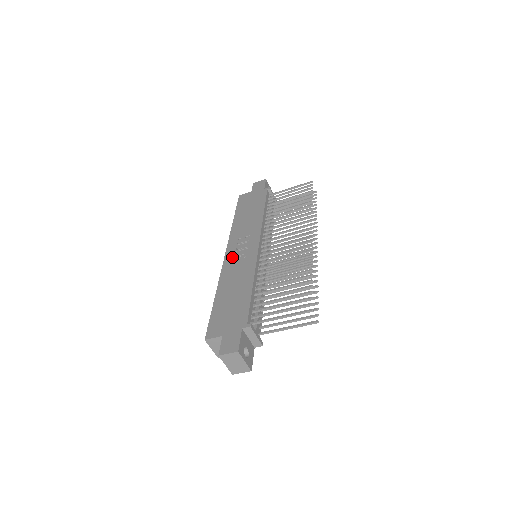
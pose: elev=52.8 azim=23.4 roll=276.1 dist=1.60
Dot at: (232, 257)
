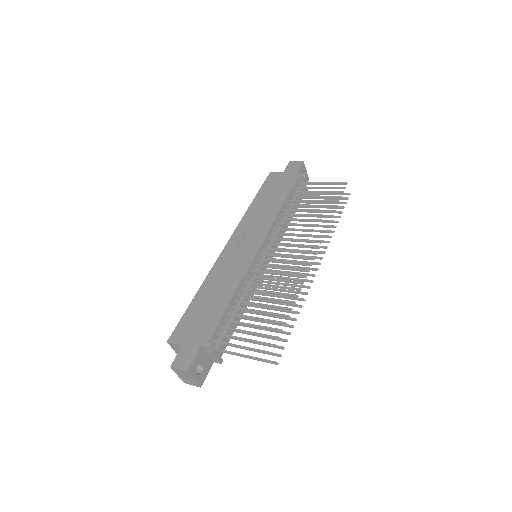
Dot at: (230, 252)
